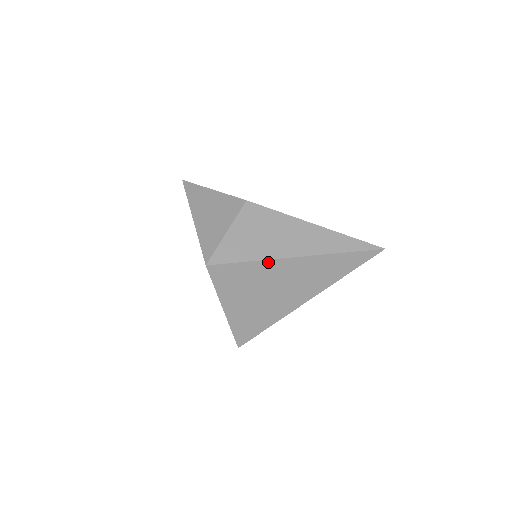
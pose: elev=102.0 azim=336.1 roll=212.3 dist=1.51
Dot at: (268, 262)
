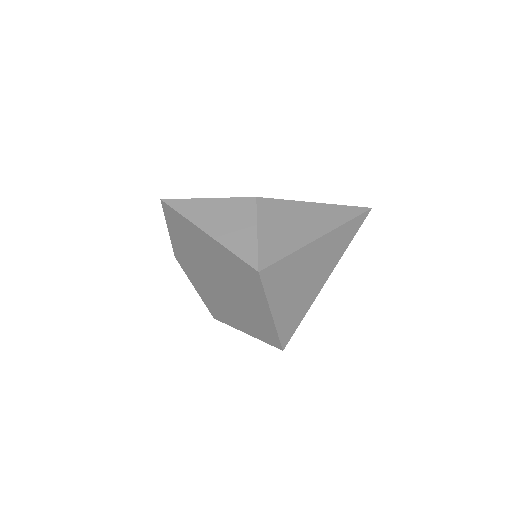
Dot at: (302, 250)
